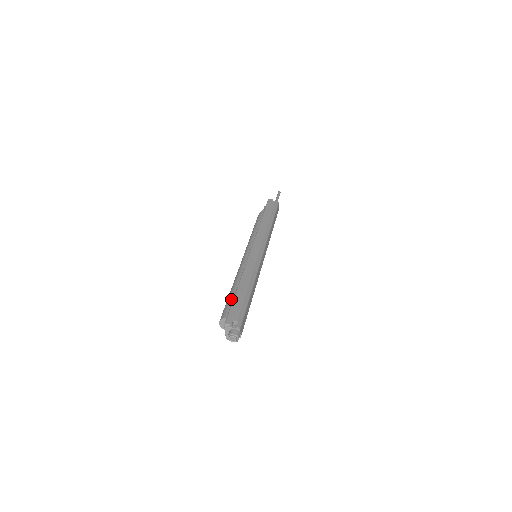
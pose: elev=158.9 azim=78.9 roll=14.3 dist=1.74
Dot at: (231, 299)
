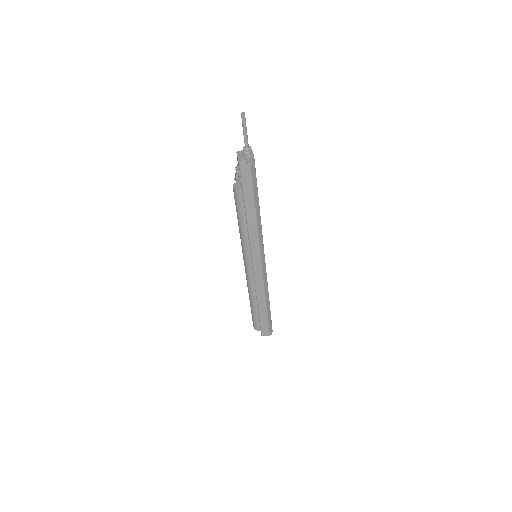
Dot at: (257, 317)
